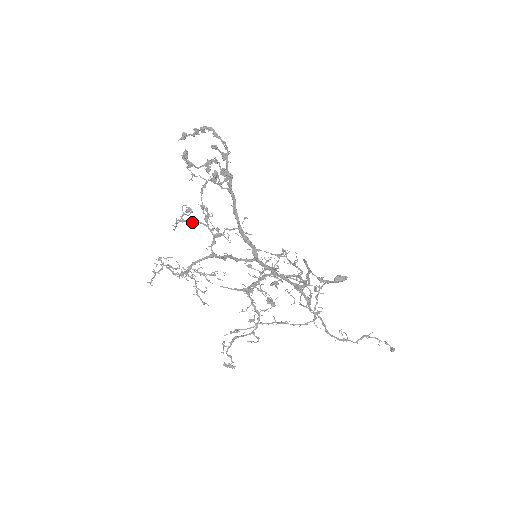
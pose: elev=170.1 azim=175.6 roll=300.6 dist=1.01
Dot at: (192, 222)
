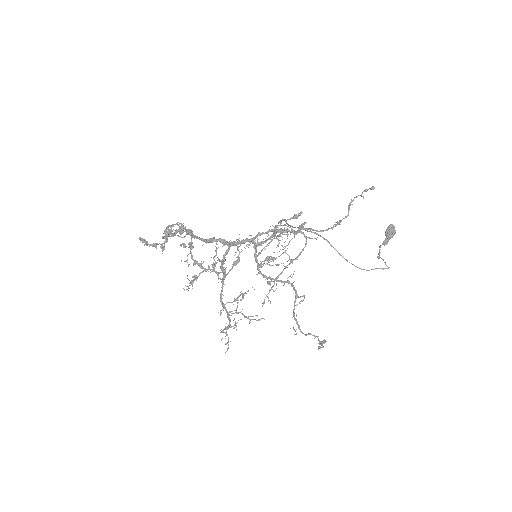
Dot at: (197, 278)
